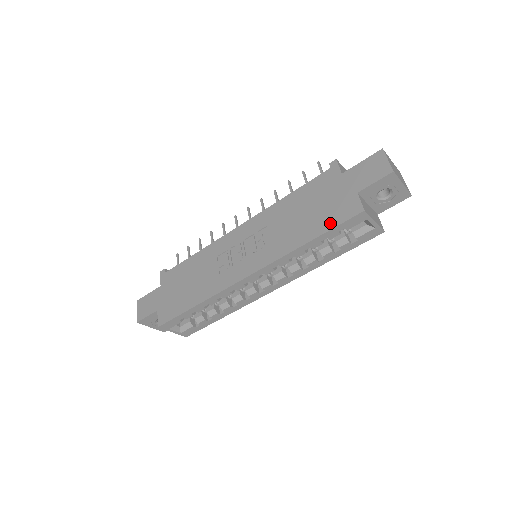
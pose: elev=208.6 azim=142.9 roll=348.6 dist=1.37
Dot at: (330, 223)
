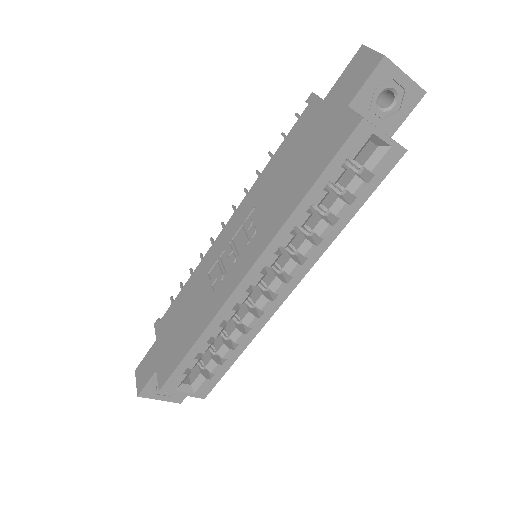
Dot at: (325, 158)
